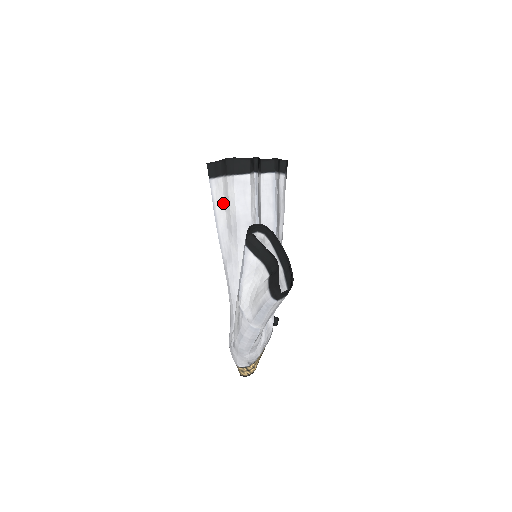
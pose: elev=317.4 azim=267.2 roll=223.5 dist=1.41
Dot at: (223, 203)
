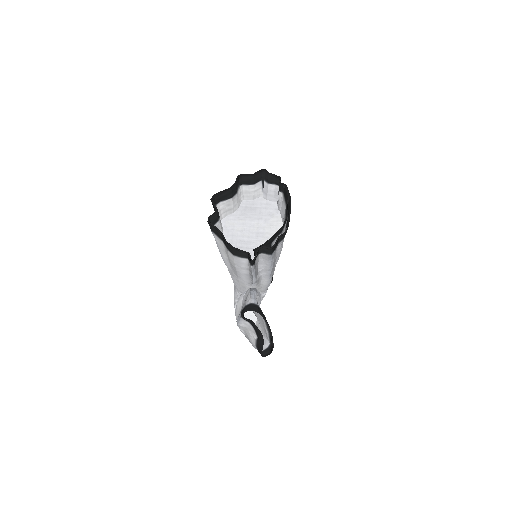
Dot at: (225, 252)
